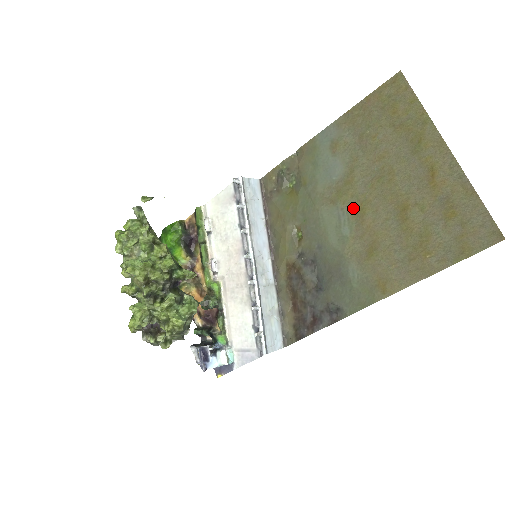
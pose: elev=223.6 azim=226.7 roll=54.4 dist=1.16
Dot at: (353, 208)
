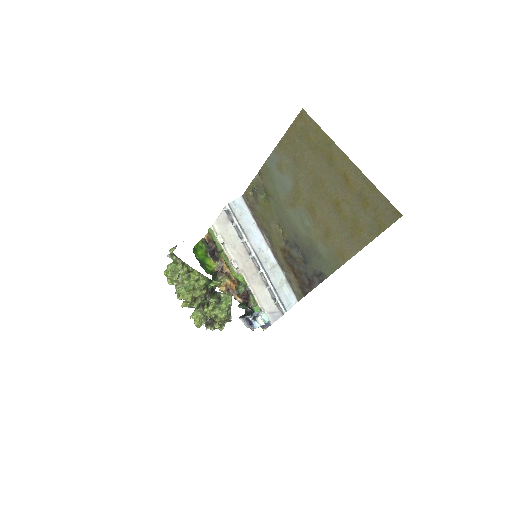
Dot at: (306, 208)
